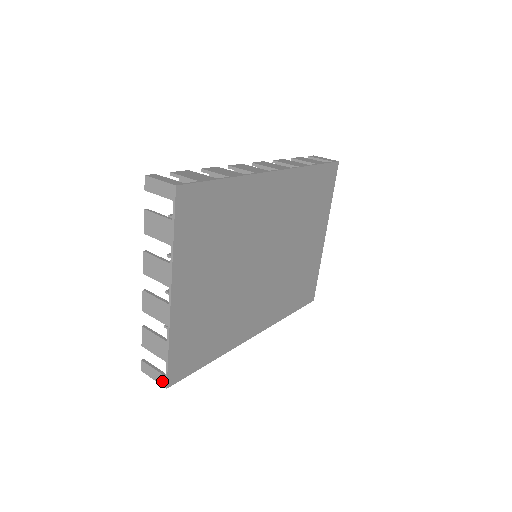
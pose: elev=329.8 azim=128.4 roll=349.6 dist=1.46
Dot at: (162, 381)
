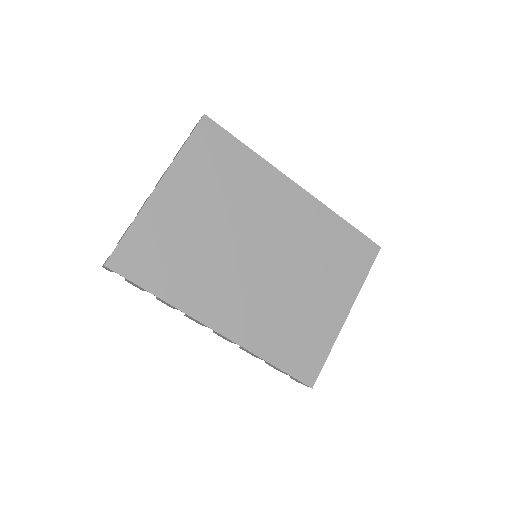
Dot at: (106, 261)
